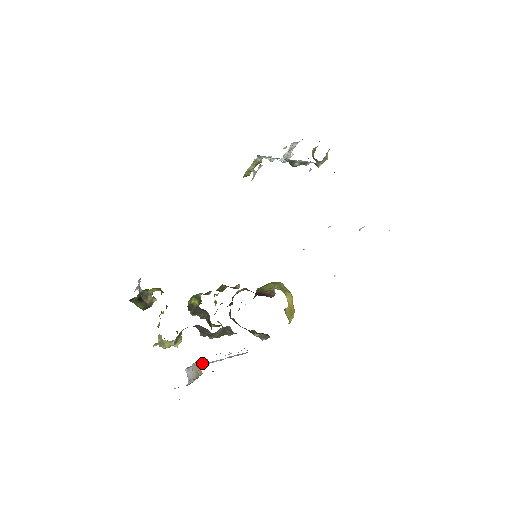
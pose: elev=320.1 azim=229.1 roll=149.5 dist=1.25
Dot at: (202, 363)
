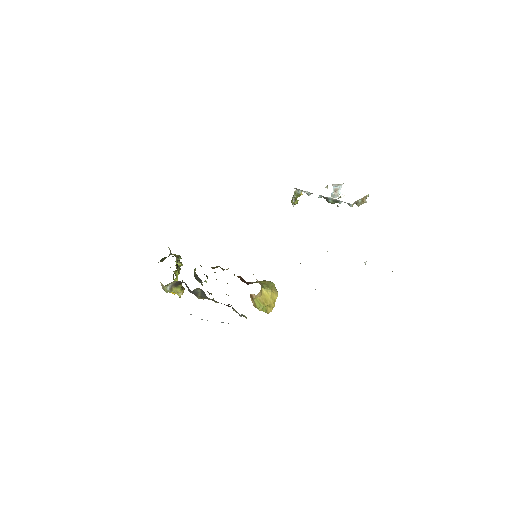
Dot at: occluded
